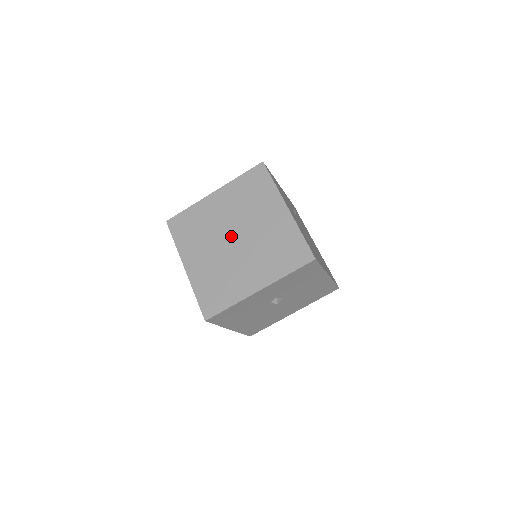
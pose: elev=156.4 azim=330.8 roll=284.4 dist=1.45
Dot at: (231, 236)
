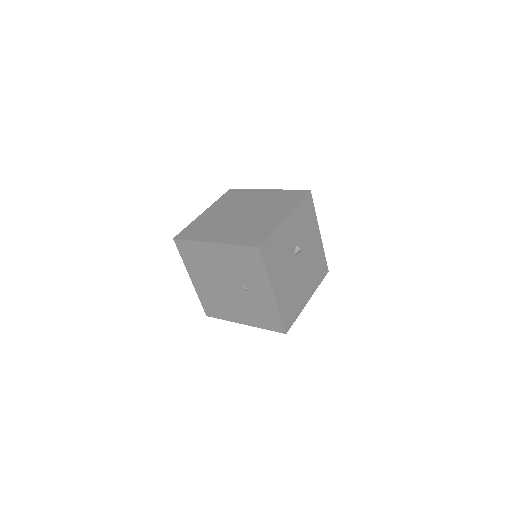
Dot at: (238, 215)
